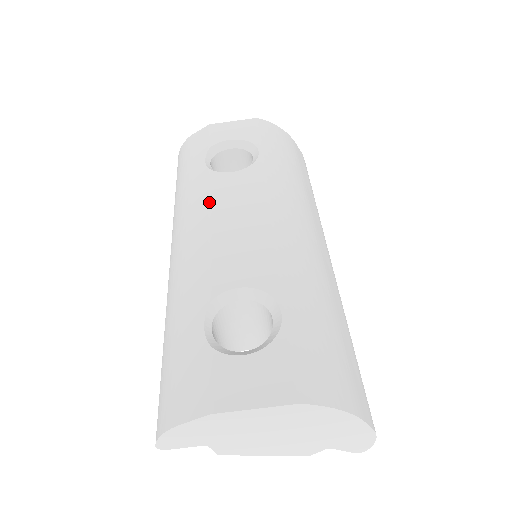
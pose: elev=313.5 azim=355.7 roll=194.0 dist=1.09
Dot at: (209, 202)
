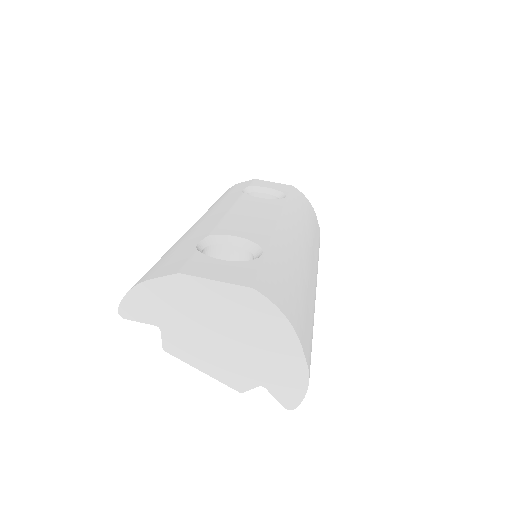
Dot at: (235, 203)
